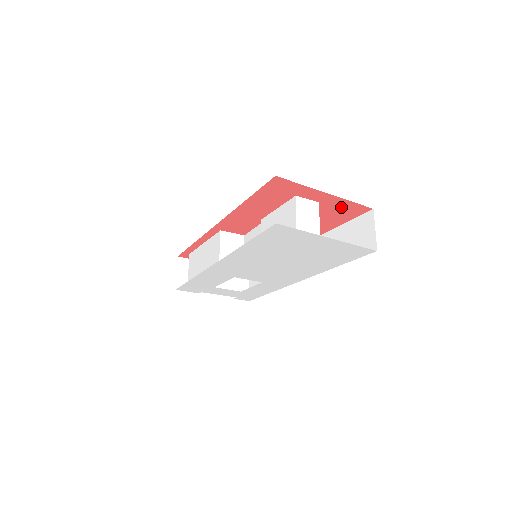
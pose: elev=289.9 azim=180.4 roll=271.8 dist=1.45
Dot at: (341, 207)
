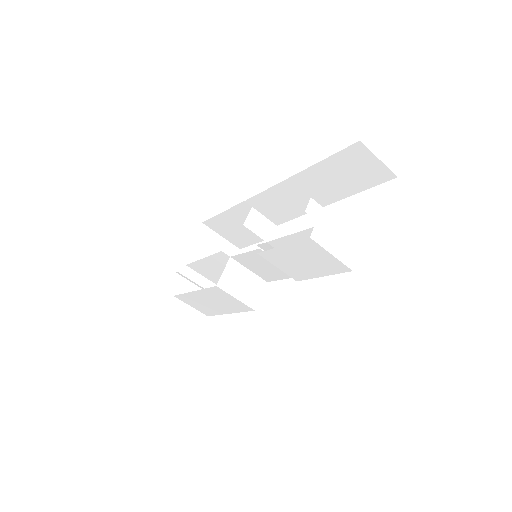
Dot at: occluded
